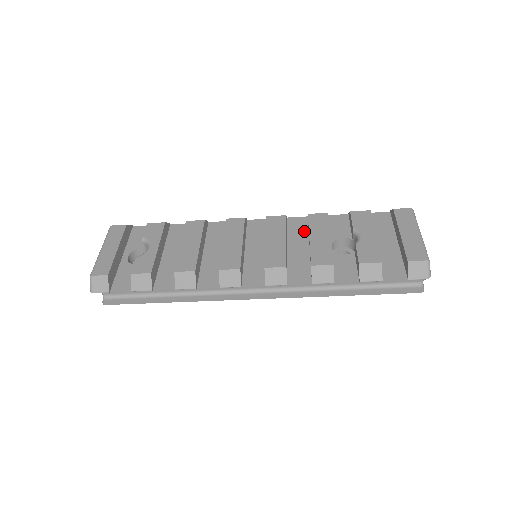
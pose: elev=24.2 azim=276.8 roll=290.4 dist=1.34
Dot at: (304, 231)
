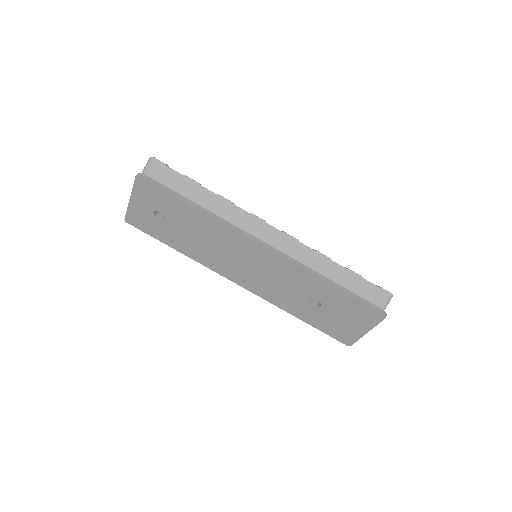
Dot at: occluded
